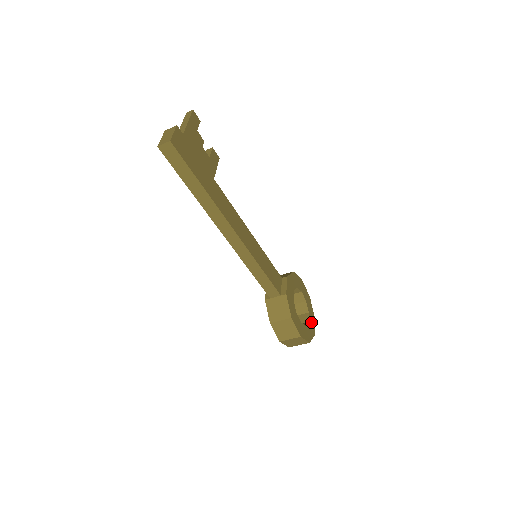
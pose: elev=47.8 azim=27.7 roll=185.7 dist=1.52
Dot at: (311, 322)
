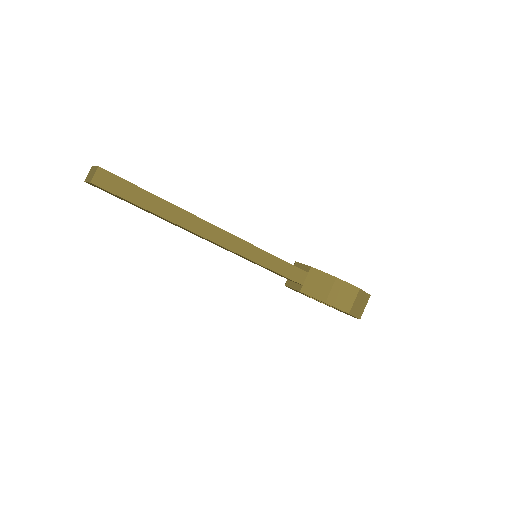
Dot at: occluded
